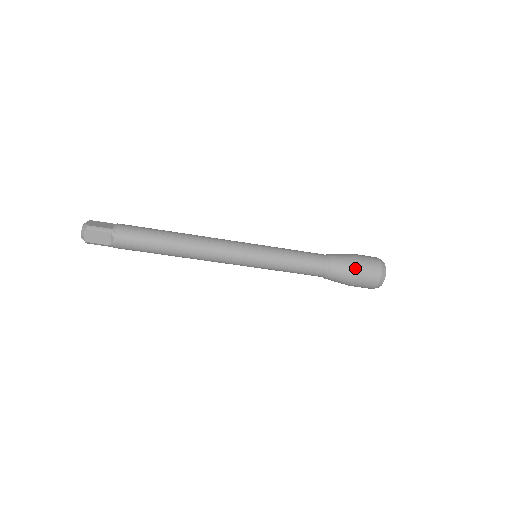
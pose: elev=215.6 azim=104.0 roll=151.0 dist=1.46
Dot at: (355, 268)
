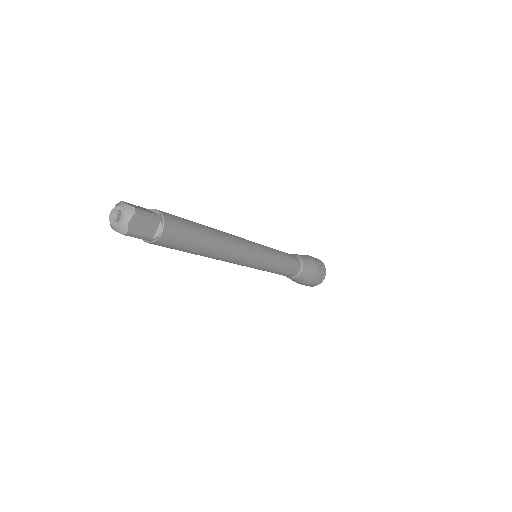
Dot at: (315, 267)
